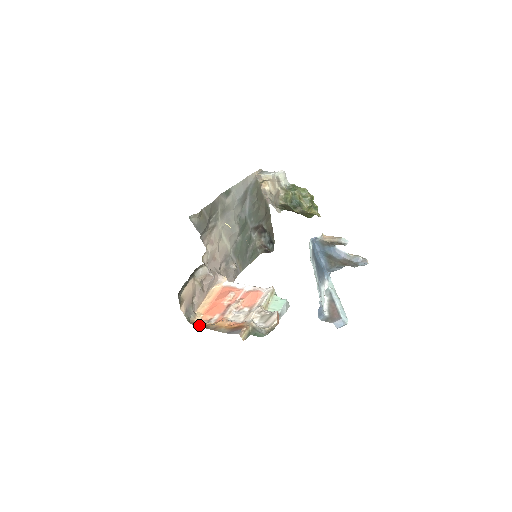
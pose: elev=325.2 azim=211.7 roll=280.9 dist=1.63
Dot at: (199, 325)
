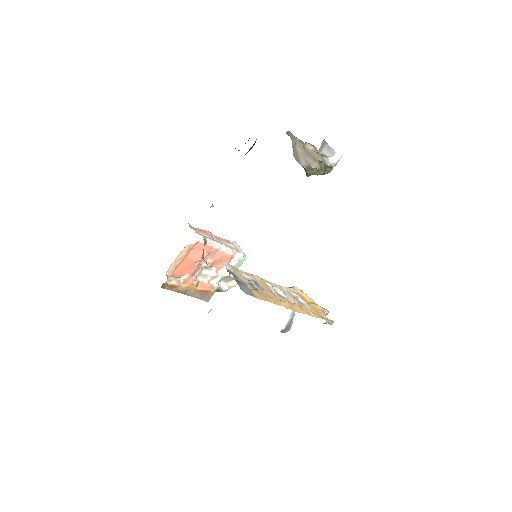
Dot at: (169, 287)
